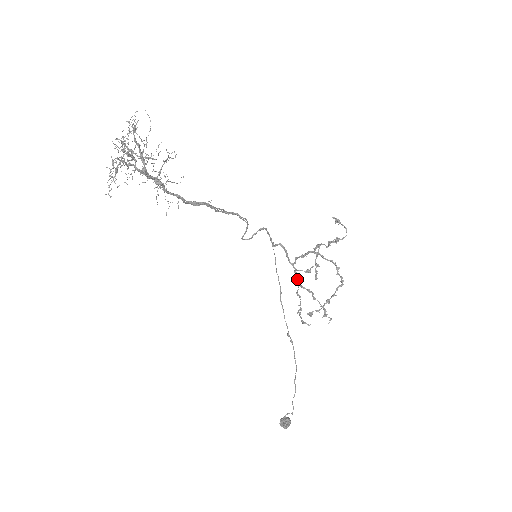
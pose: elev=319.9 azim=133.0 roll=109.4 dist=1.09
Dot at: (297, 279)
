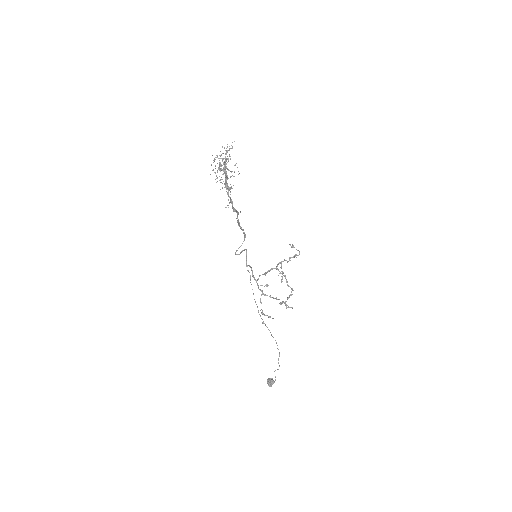
Dot at: (261, 290)
